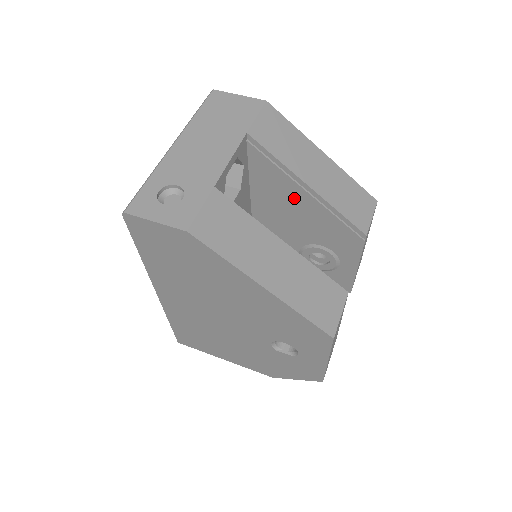
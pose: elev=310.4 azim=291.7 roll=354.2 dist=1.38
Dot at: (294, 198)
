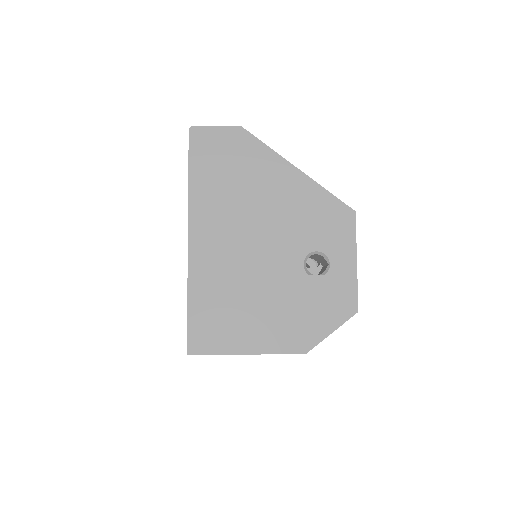
Dot at: occluded
